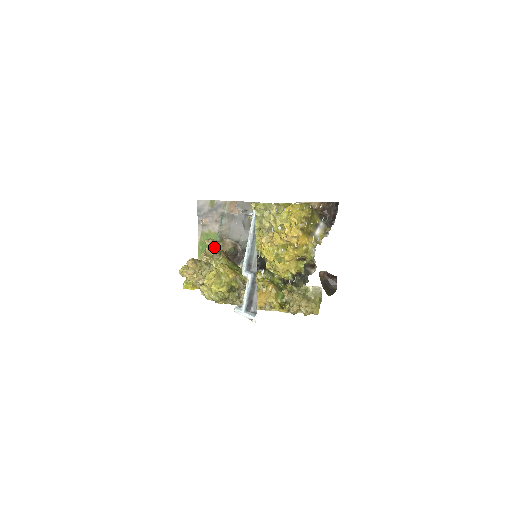
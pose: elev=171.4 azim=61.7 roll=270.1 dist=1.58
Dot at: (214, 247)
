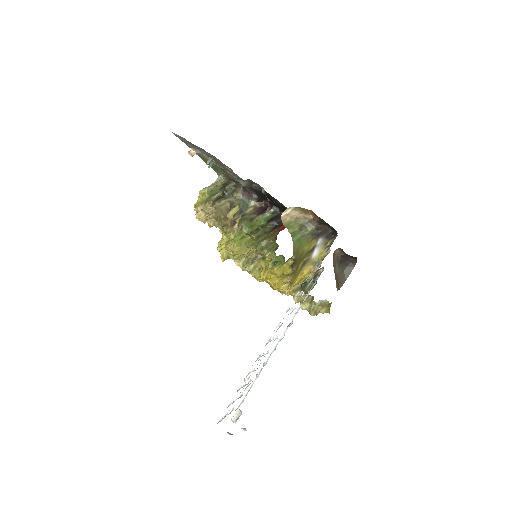
Dot at: (213, 217)
